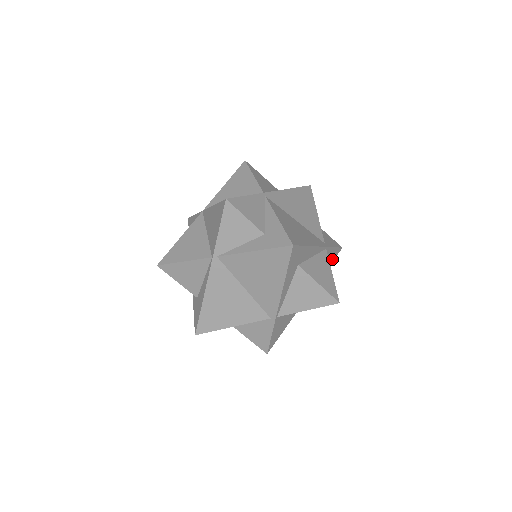
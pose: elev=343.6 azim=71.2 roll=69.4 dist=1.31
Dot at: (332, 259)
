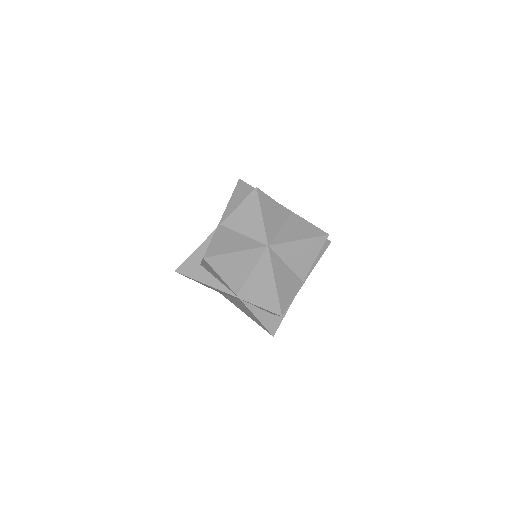
Dot at: (310, 235)
